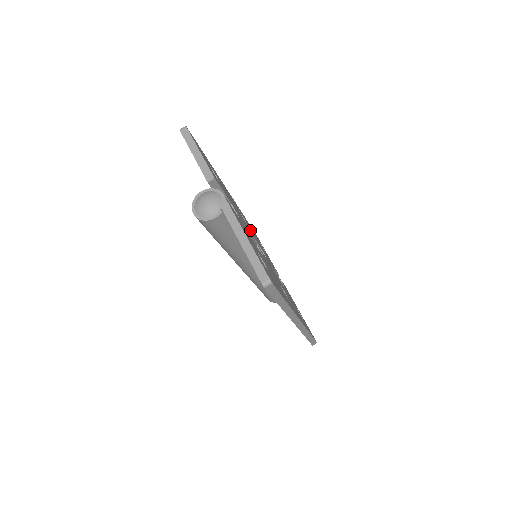
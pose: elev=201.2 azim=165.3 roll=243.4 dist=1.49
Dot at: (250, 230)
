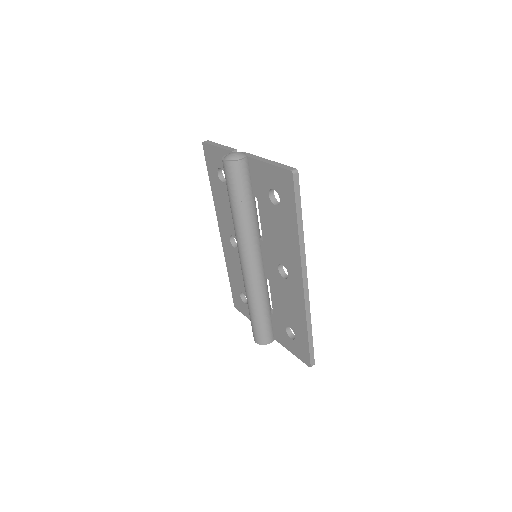
Dot at: occluded
